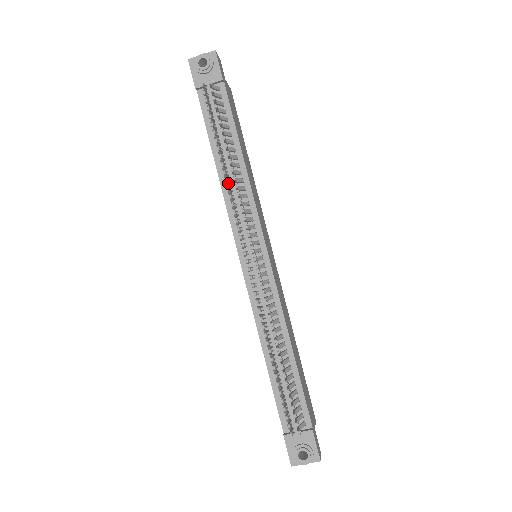
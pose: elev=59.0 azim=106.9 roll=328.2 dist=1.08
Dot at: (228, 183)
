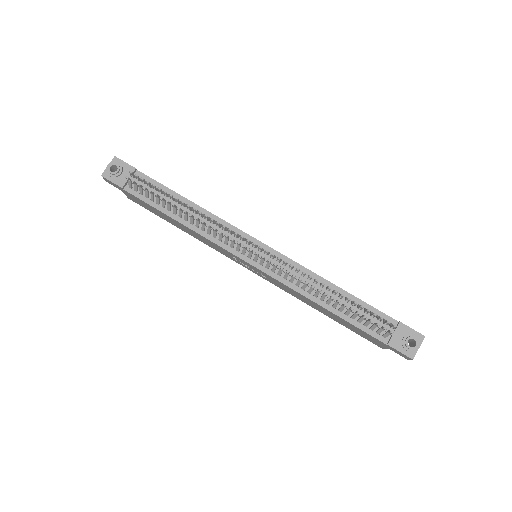
Dot at: (198, 221)
